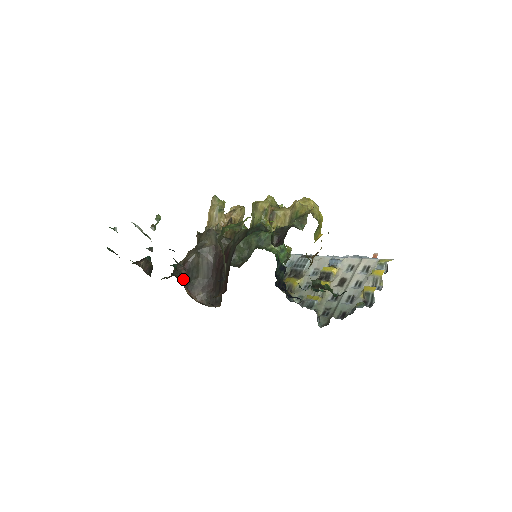
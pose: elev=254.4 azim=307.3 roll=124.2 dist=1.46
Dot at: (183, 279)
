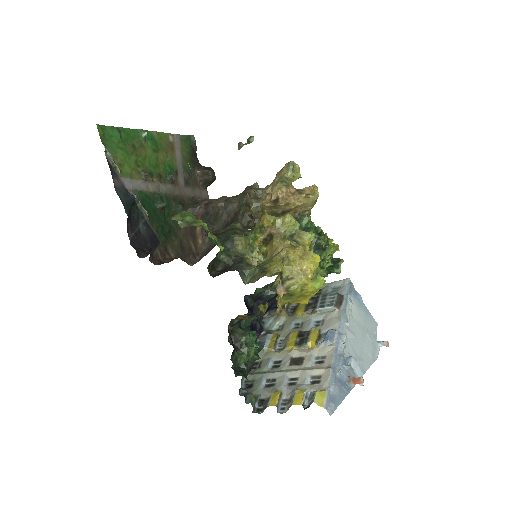
Dot at: (197, 216)
